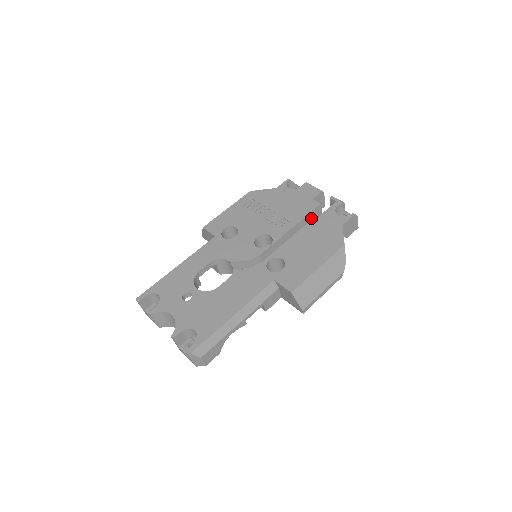
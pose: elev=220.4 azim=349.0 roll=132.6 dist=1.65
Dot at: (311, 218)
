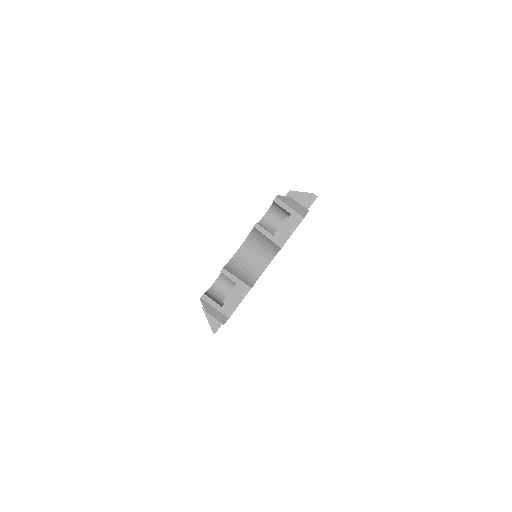
Dot at: occluded
